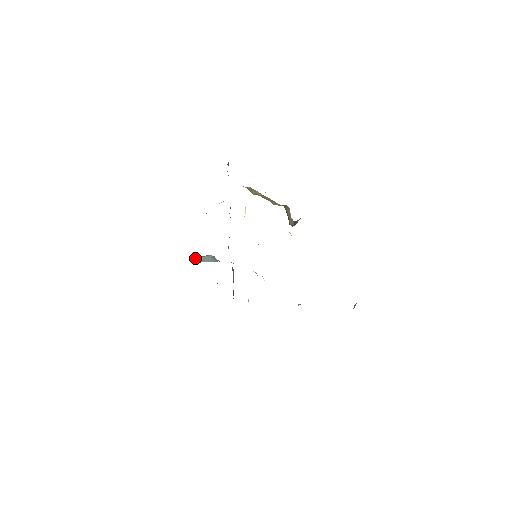
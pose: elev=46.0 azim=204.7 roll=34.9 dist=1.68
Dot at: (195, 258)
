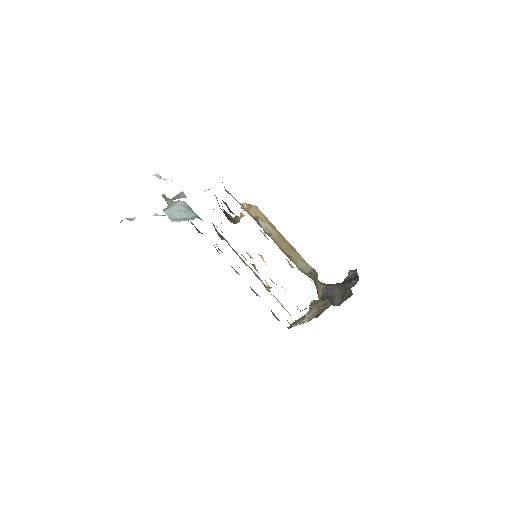
Dot at: (164, 211)
